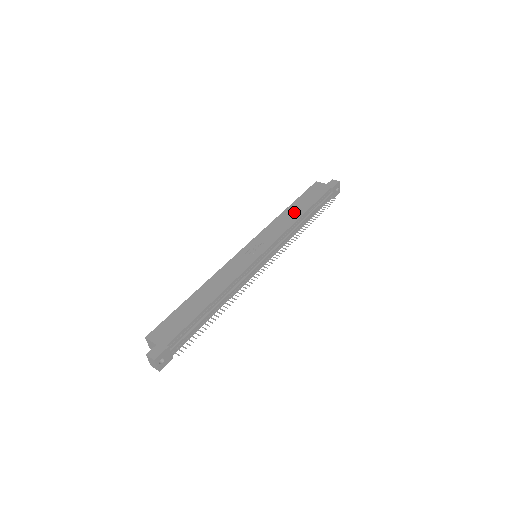
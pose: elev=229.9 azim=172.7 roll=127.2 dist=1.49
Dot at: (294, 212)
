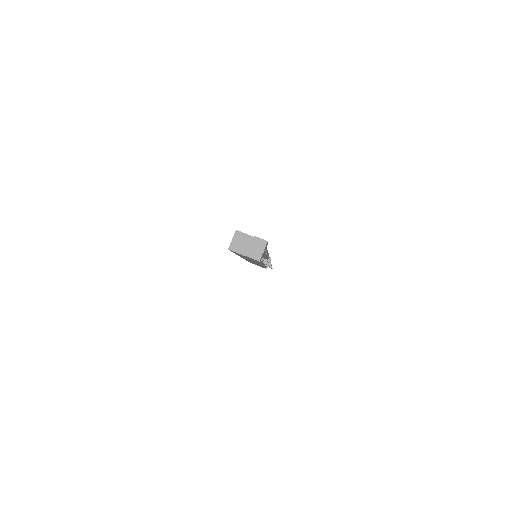
Dot at: occluded
